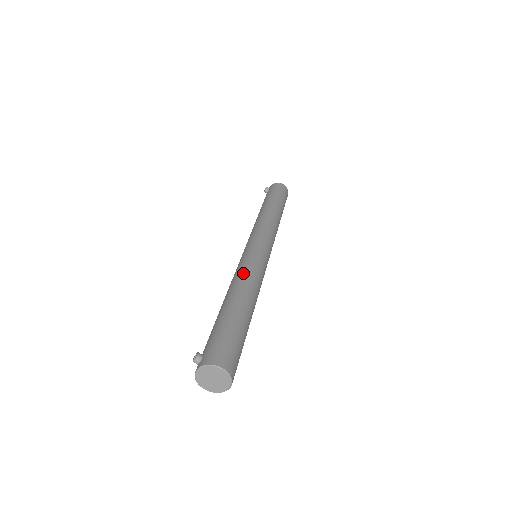
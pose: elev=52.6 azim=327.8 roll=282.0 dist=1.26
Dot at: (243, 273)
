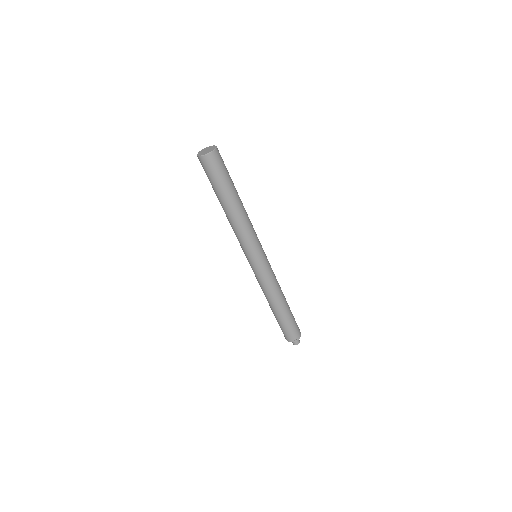
Dot at: occluded
